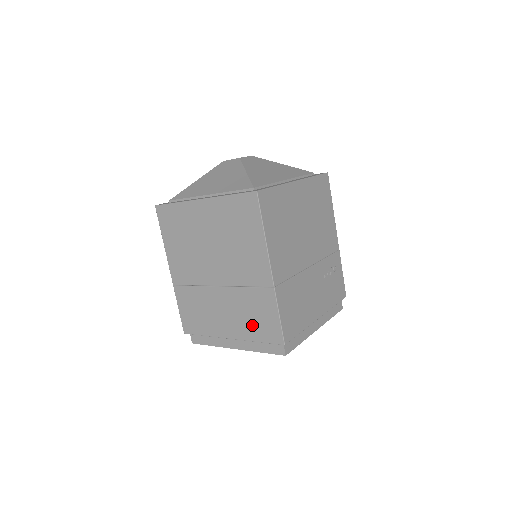
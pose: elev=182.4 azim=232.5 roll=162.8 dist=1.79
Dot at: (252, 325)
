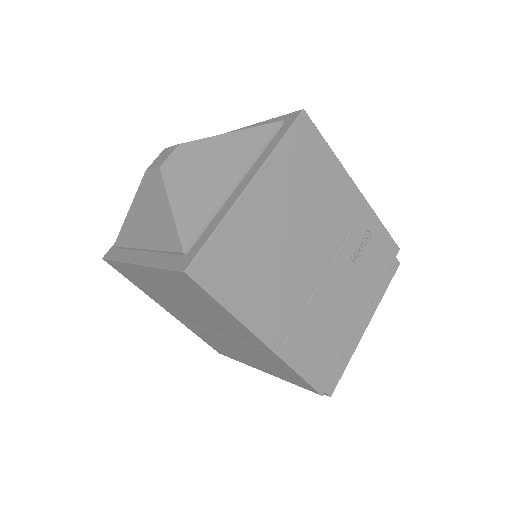
Dot at: (277, 372)
